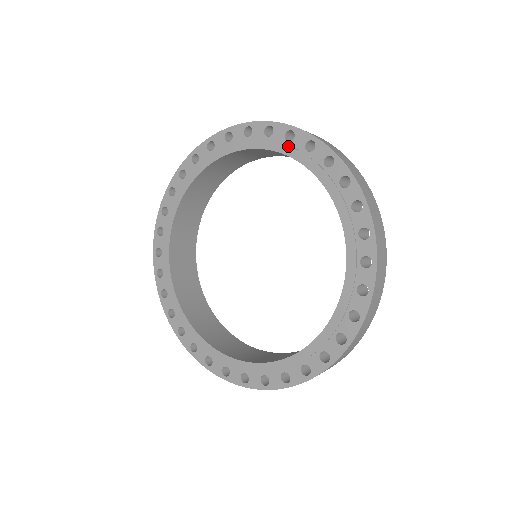
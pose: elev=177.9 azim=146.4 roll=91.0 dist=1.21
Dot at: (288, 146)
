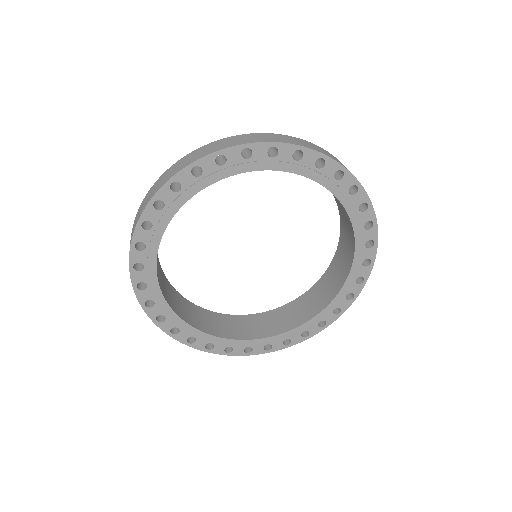
Dot at: (251, 163)
